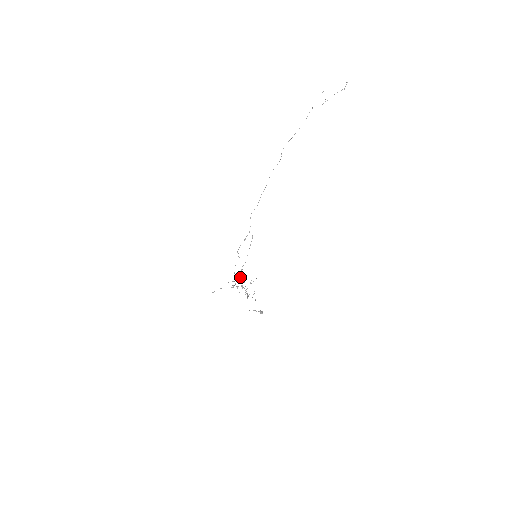
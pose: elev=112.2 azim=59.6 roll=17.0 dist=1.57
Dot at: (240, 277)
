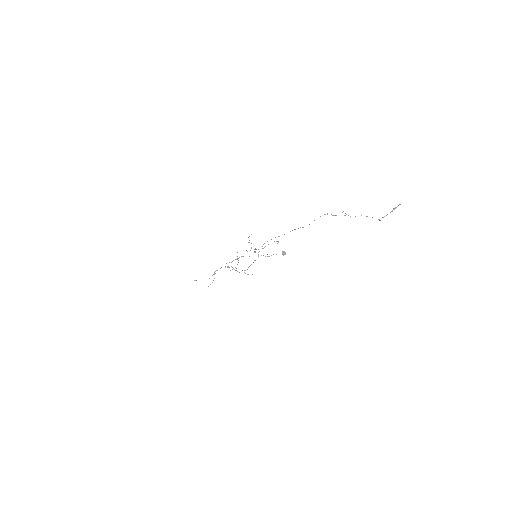
Dot at: occluded
